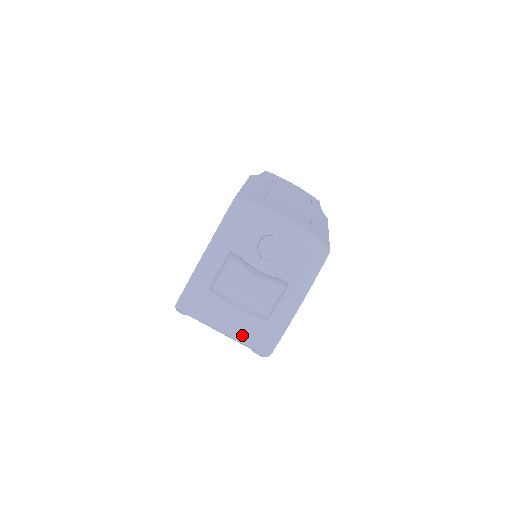
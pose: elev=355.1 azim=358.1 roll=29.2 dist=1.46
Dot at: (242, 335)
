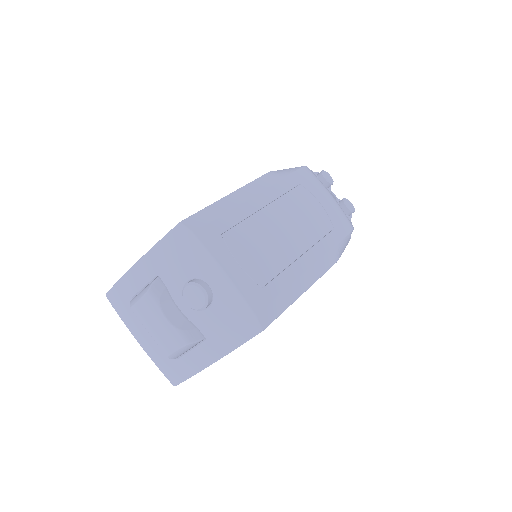
Dot at: (153, 355)
